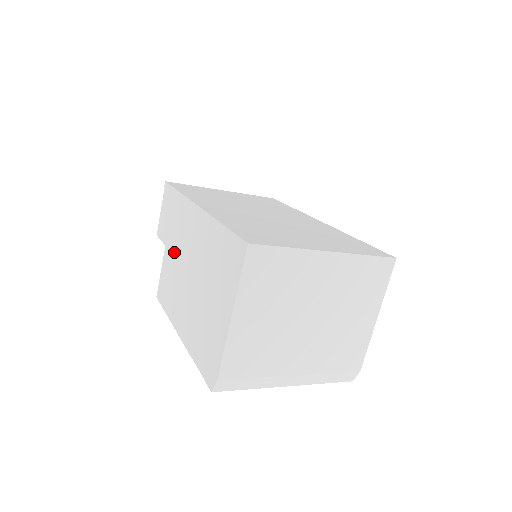
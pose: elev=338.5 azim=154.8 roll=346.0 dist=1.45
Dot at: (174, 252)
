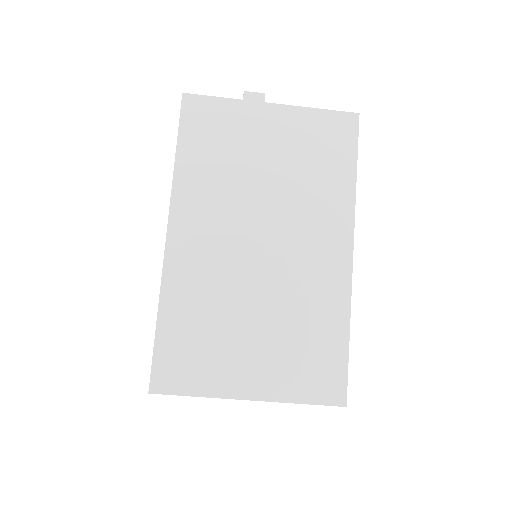
Dot at: occluded
